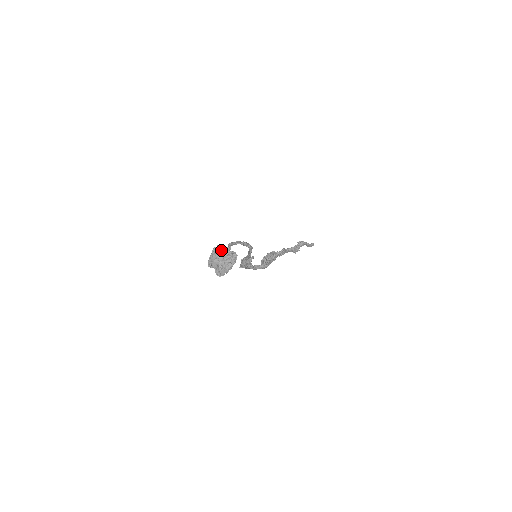
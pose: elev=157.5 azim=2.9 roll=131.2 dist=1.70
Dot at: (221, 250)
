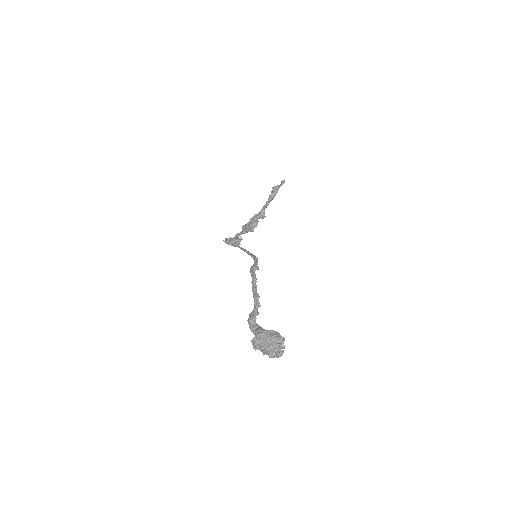
Dot at: (269, 339)
